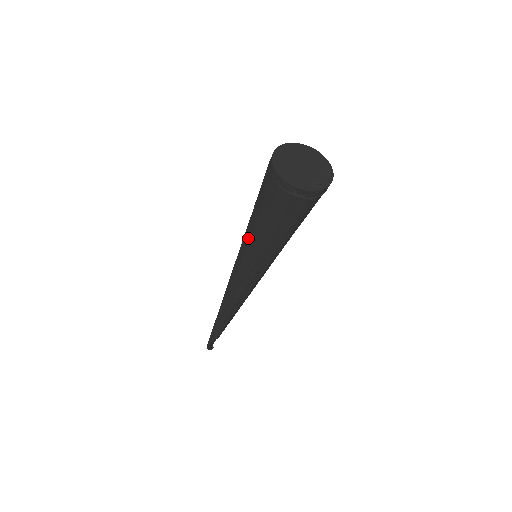
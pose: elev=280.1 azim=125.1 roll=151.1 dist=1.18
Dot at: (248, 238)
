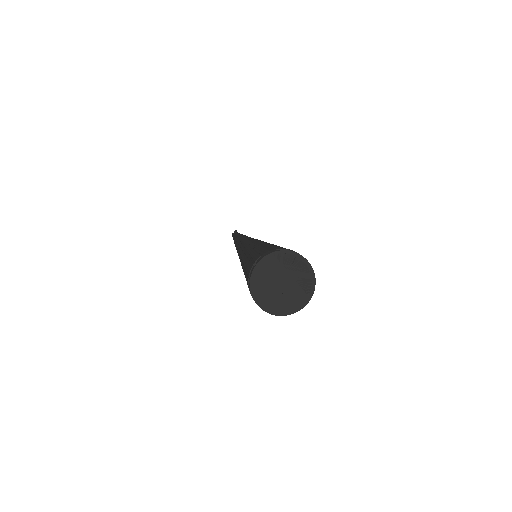
Dot at: occluded
